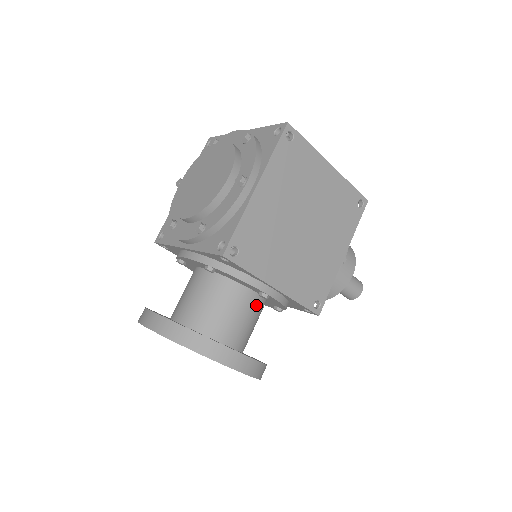
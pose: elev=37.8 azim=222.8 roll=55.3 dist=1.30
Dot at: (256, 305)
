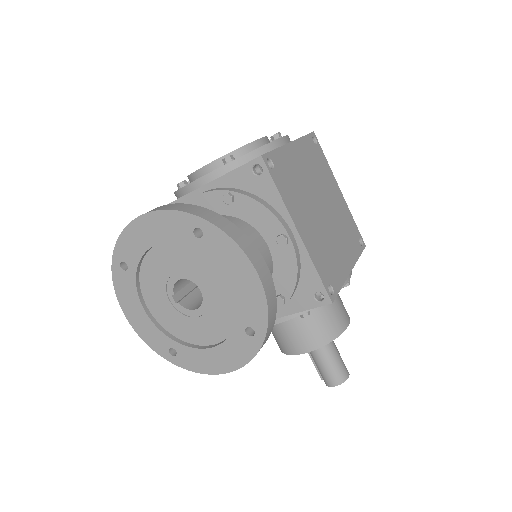
Dot at: (266, 262)
